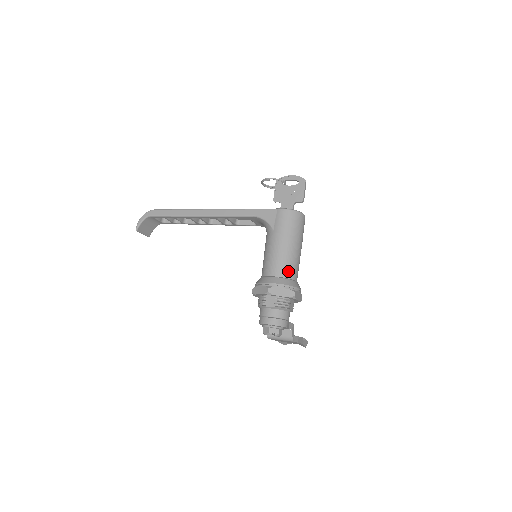
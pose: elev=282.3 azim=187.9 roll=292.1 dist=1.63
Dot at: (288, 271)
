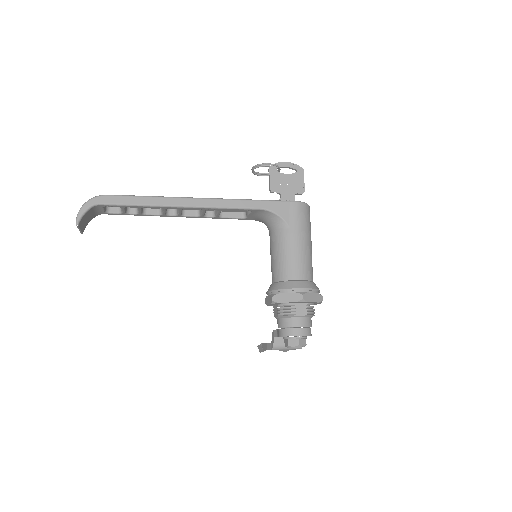
Dot at: (311, 273)
